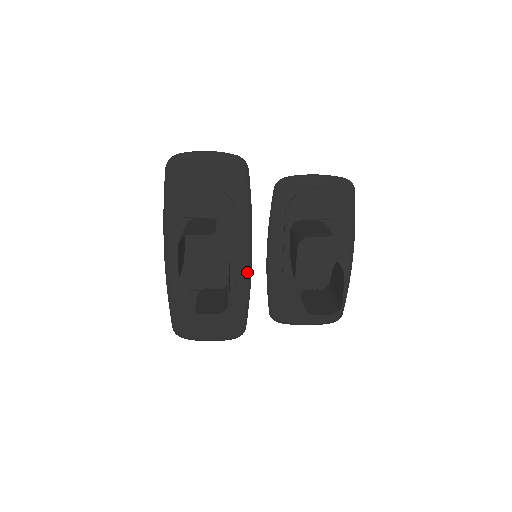
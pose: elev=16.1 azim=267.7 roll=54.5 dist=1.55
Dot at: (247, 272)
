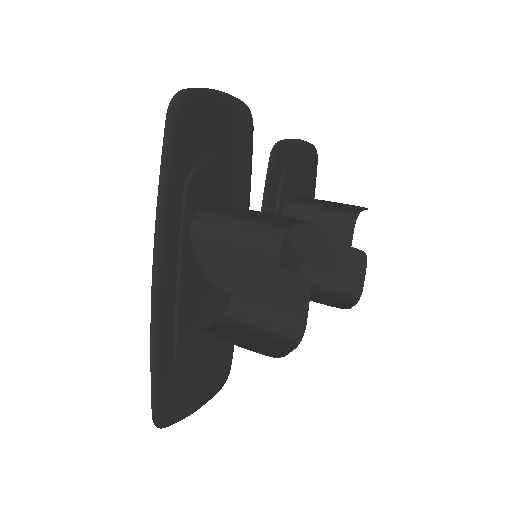
Dot at: occluded
